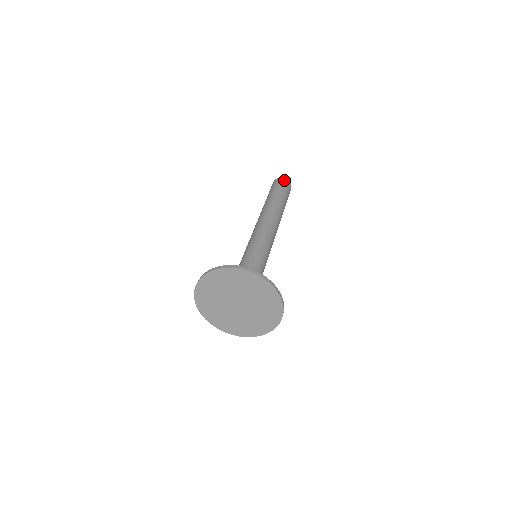
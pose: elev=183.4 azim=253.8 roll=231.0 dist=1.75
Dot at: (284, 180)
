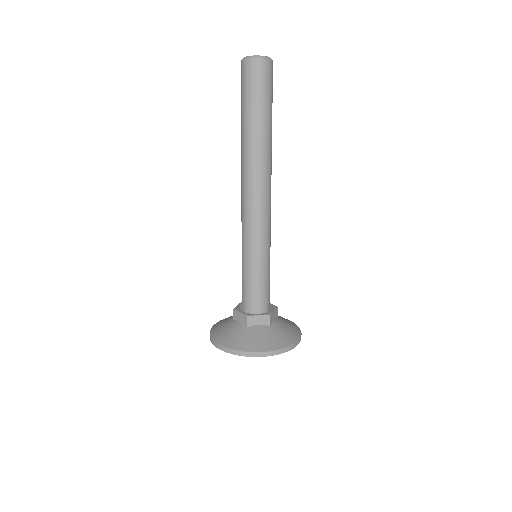
Dot at: (266, 68)
